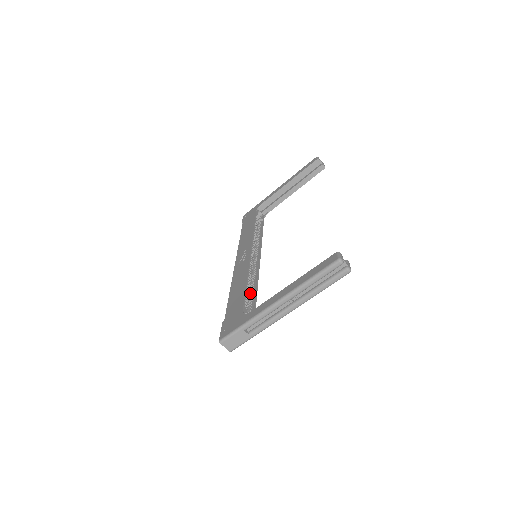
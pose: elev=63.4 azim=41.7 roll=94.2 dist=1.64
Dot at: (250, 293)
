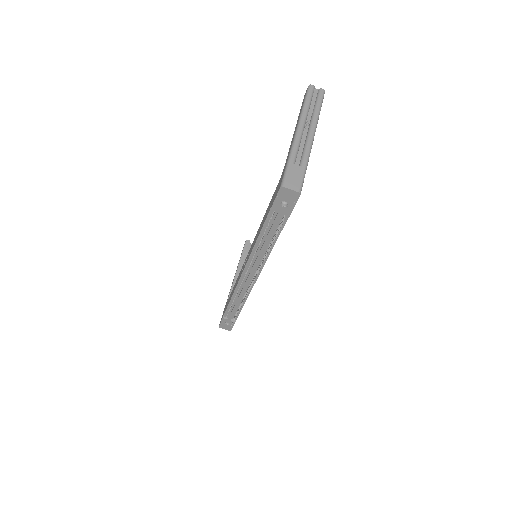
Dot at: occluded
